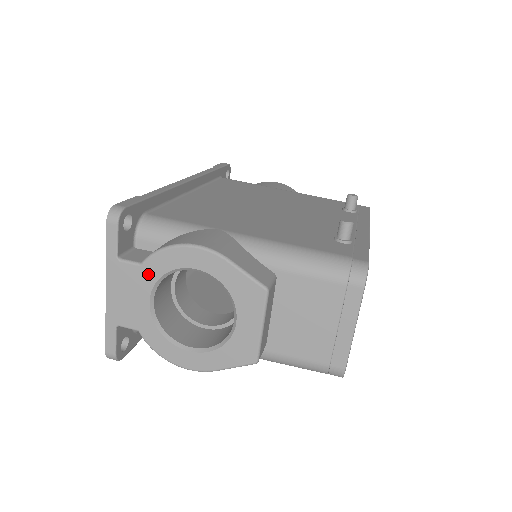
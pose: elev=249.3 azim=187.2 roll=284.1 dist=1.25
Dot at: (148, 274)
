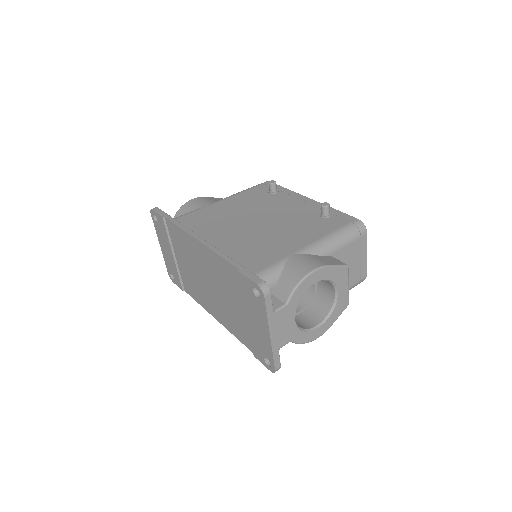
Dot at: (292, 306)
